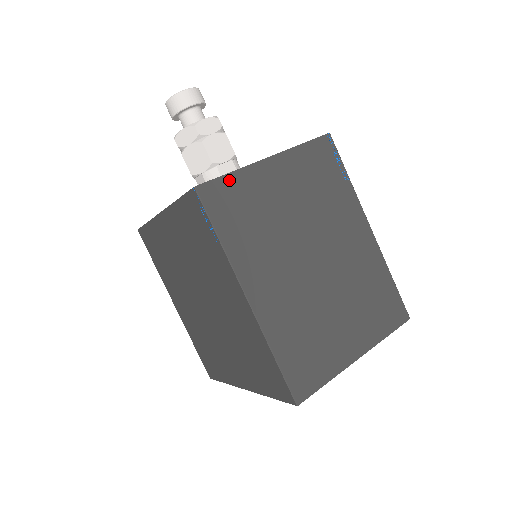
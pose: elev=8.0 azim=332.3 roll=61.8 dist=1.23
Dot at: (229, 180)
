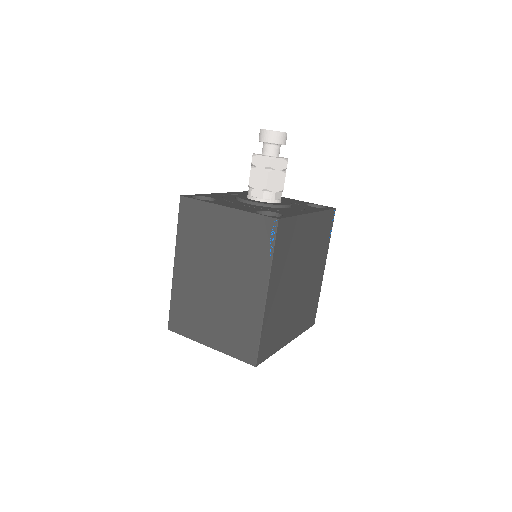
Dot at: (198, 204)
